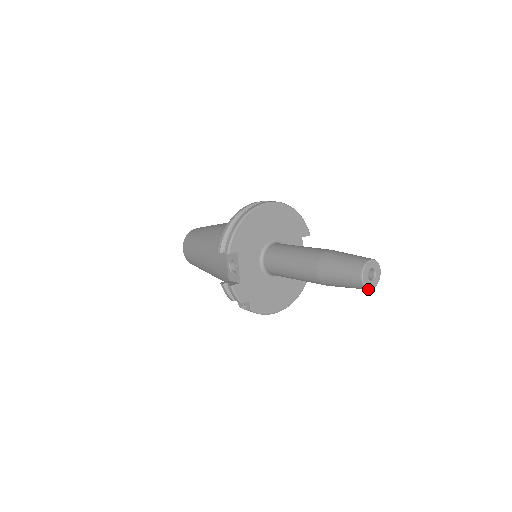
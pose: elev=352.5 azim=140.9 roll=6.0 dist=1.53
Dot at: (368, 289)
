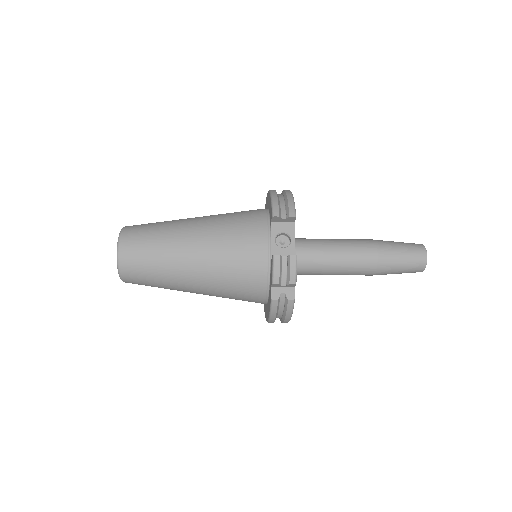
Dot at: occluded
